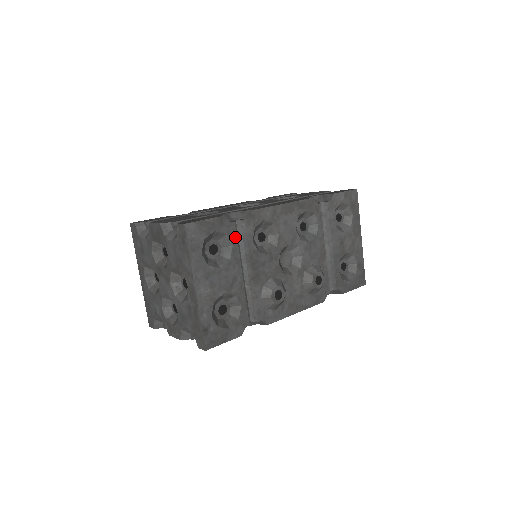
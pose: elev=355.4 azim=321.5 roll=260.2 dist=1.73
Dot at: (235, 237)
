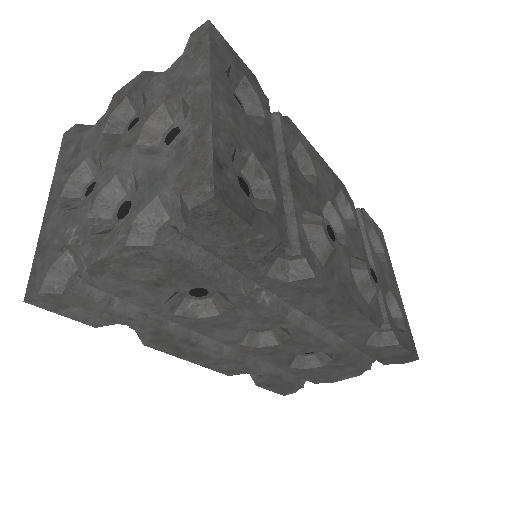
Dot at: (268, 113)
